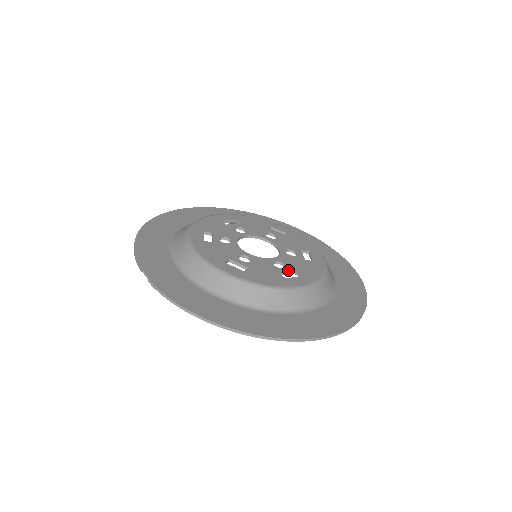
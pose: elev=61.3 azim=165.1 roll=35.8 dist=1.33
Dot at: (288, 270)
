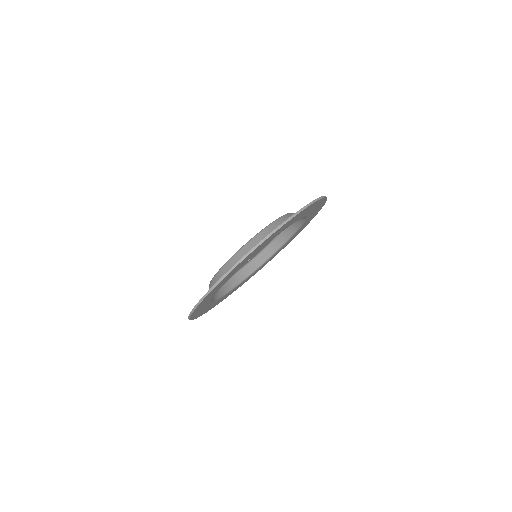
Dot at: occluded
